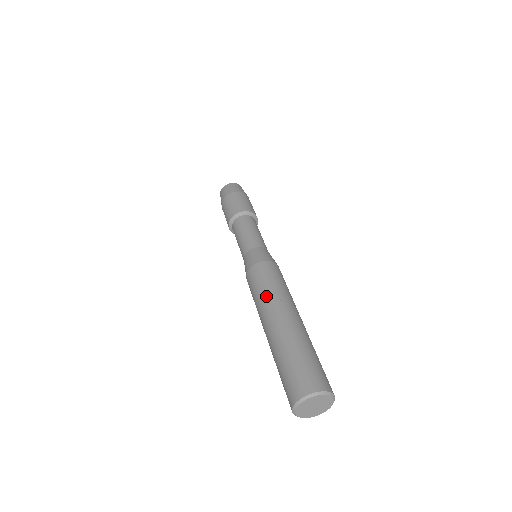
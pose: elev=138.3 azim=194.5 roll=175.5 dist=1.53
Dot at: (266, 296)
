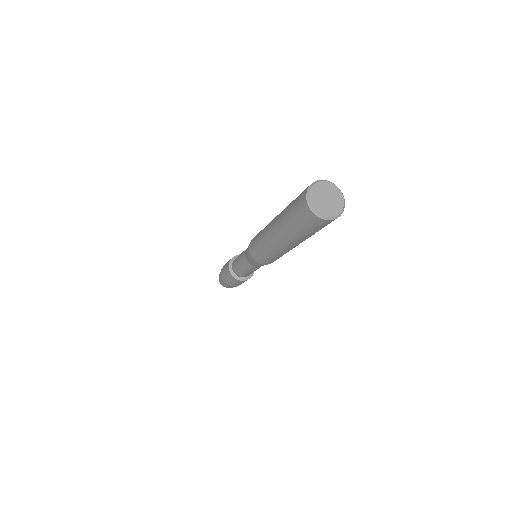
Dot at: occluded
